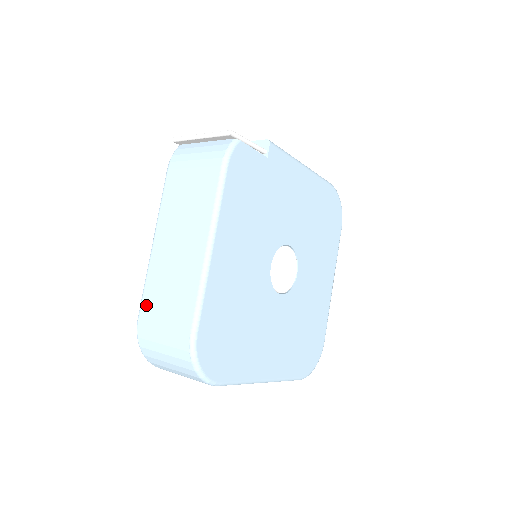
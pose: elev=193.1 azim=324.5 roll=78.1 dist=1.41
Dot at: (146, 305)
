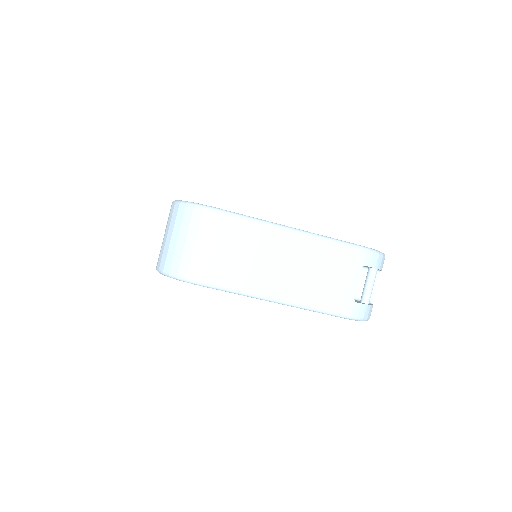
Dot at: occluded
